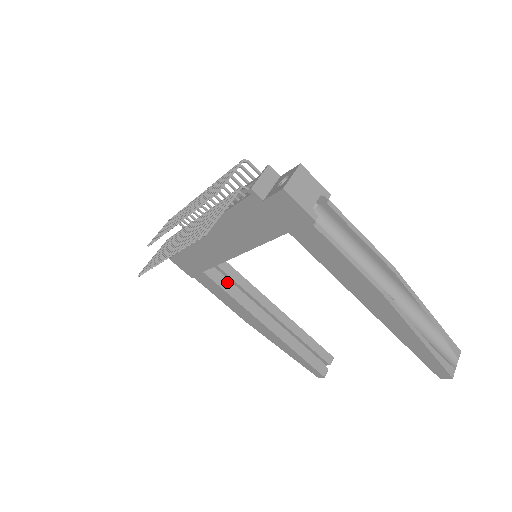
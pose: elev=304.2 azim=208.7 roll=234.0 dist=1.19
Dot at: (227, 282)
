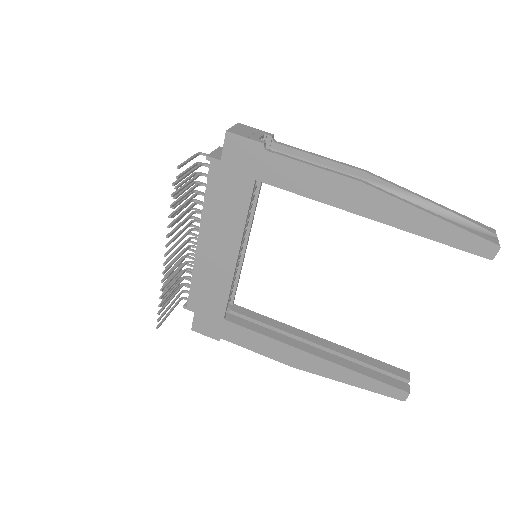
Dot at: (252, 324)
